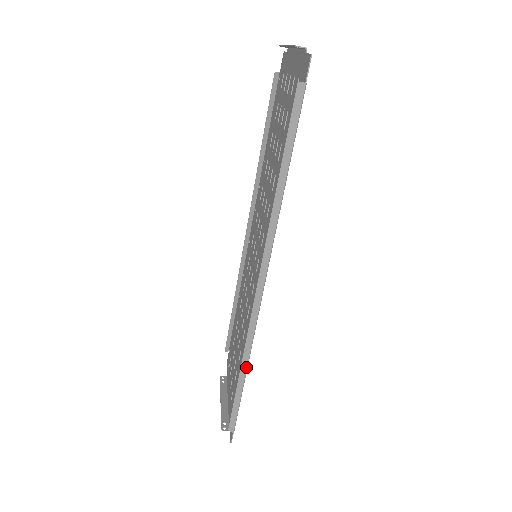
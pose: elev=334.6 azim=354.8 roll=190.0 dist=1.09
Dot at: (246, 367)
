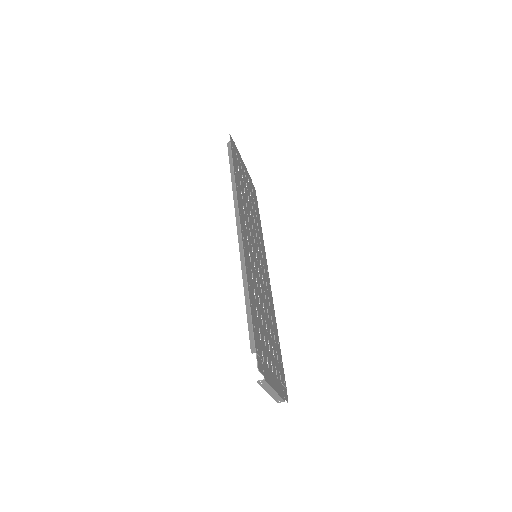
Dot at: (246, 285)
